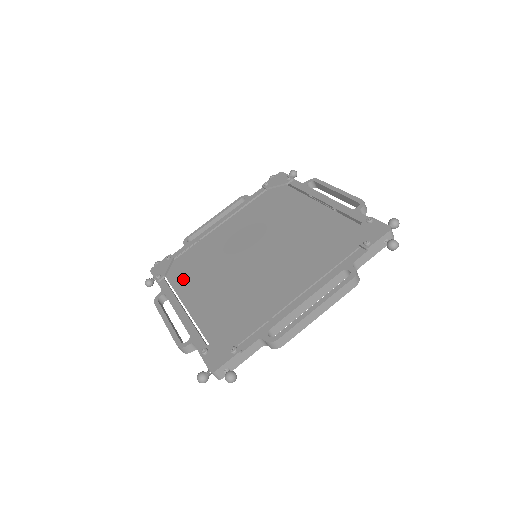
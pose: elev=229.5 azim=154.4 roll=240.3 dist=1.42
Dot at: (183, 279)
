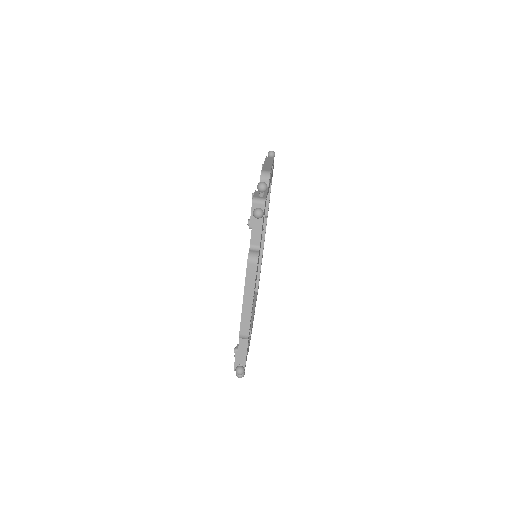
Dot at: occluded
